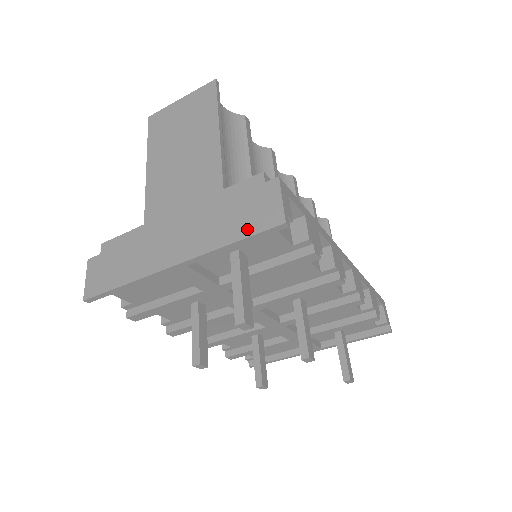
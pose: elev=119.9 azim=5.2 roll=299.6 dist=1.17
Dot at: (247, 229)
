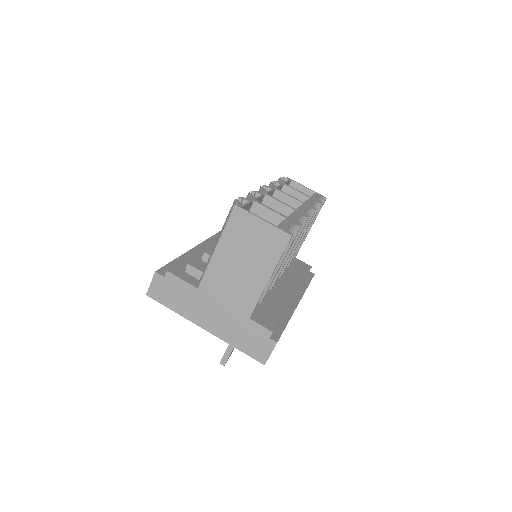
Dot at: (248, 350)
